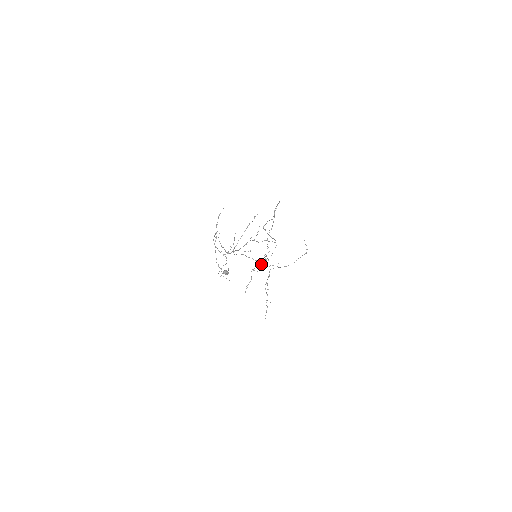
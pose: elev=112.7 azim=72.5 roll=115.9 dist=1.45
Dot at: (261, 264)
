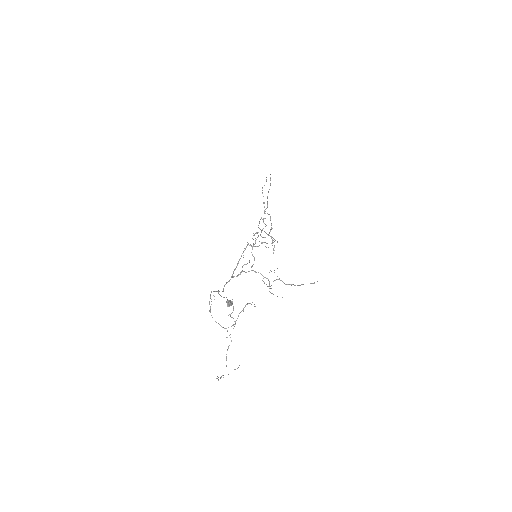
Dot at: occluded
